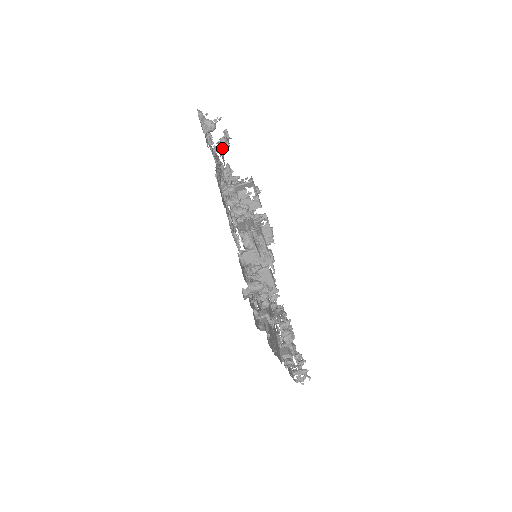
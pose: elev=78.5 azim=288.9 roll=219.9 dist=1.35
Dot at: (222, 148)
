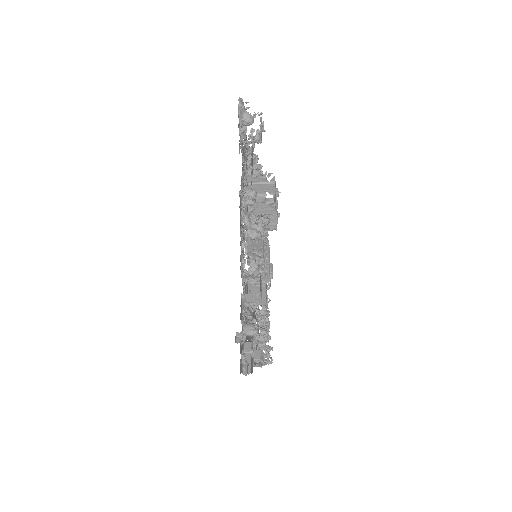
Dot at: occluded
